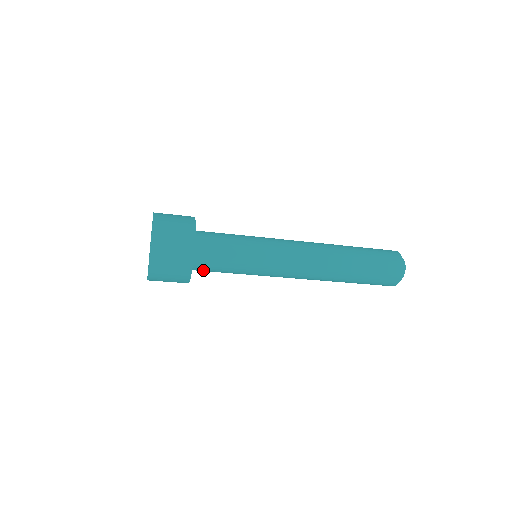
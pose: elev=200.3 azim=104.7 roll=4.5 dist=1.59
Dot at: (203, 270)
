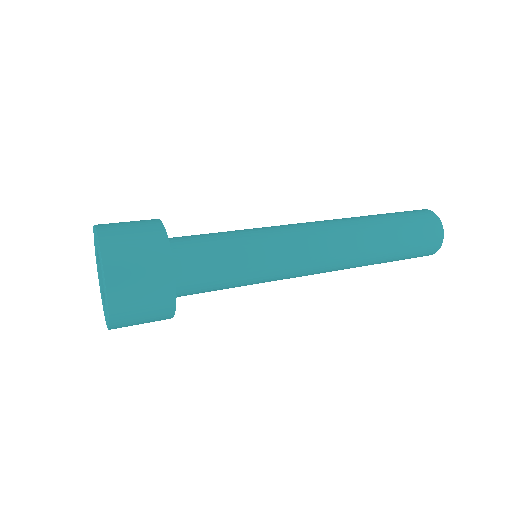
Dot at: occluded
